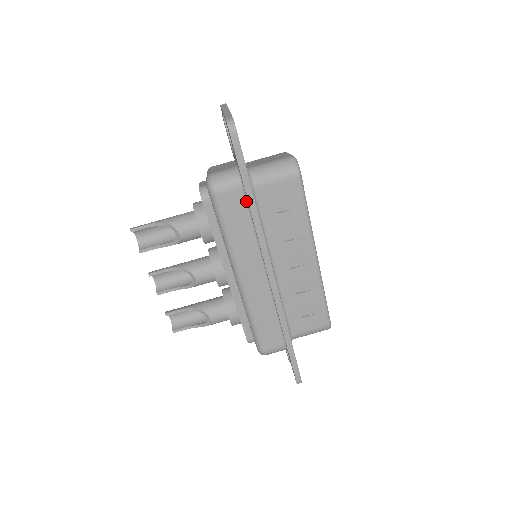
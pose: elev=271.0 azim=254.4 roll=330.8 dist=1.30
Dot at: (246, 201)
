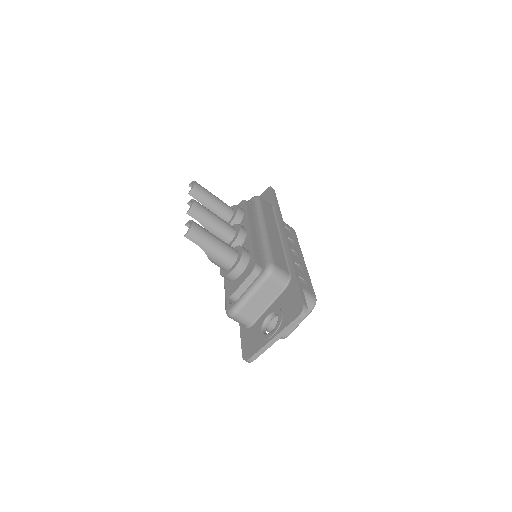
Dot at: occluded
